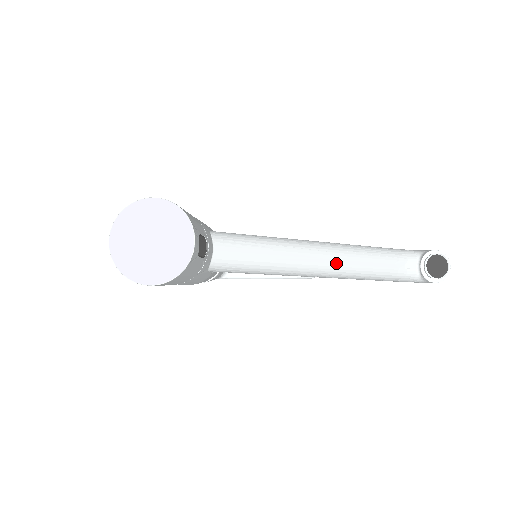
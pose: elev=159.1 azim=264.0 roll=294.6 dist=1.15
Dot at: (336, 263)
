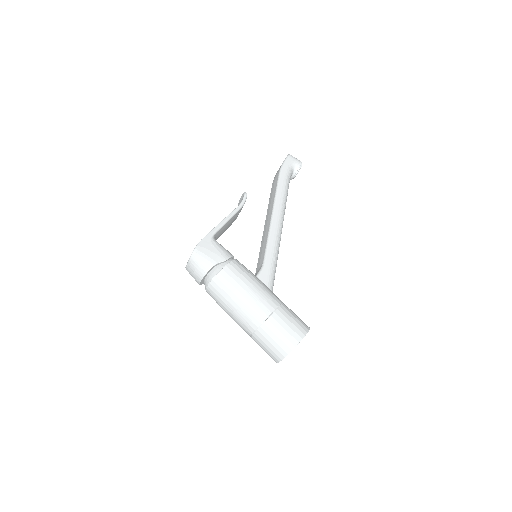
Dot at: occluded
